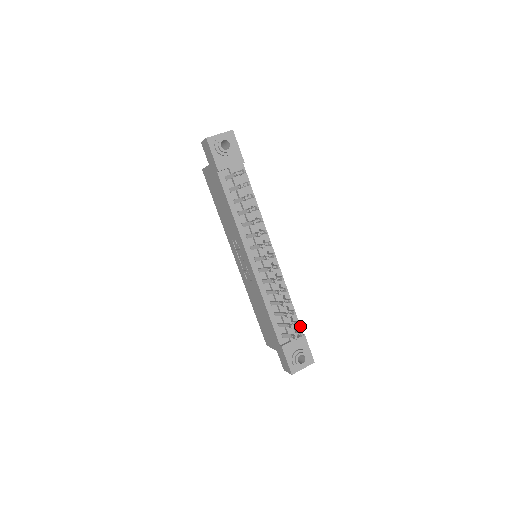
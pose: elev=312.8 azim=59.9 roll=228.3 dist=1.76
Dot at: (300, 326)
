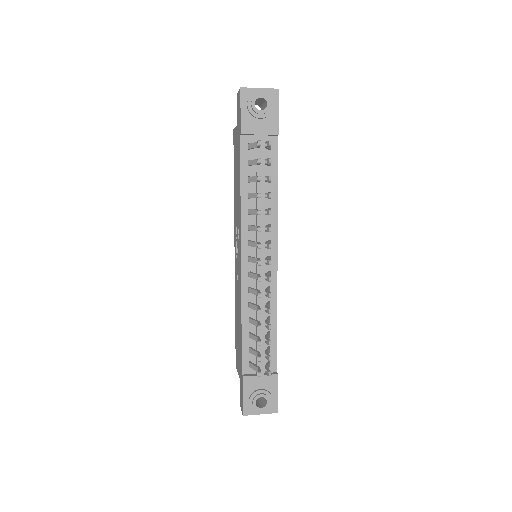
Dot at: occluded
